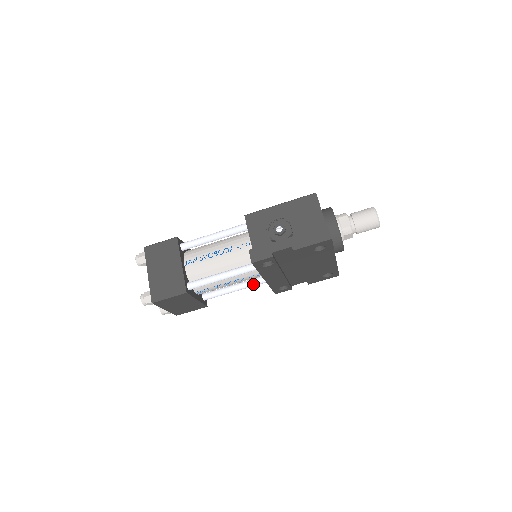
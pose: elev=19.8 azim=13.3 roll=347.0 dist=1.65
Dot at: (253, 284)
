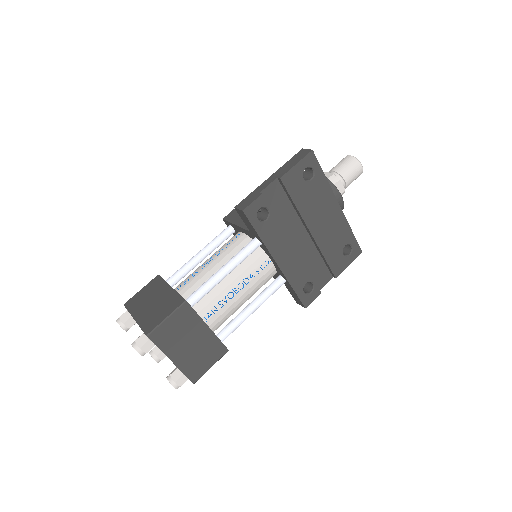
Dot at: (269, 290)
